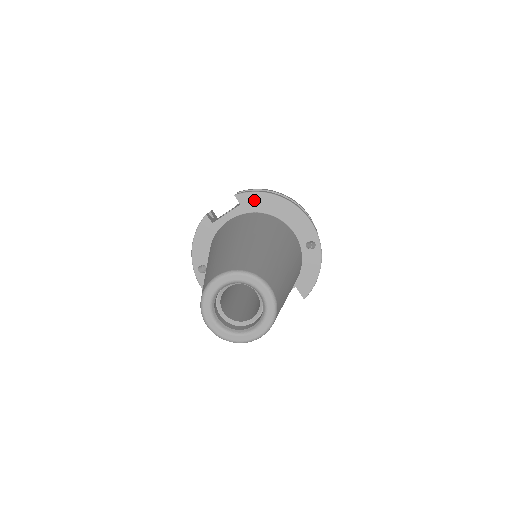
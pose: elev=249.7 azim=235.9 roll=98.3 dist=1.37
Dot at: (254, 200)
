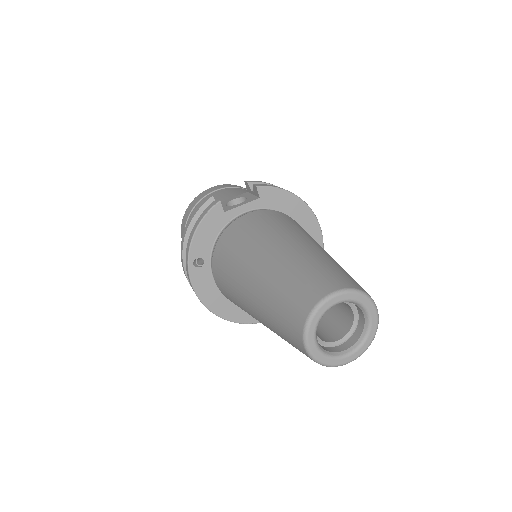
Dot at: (275, 196)
